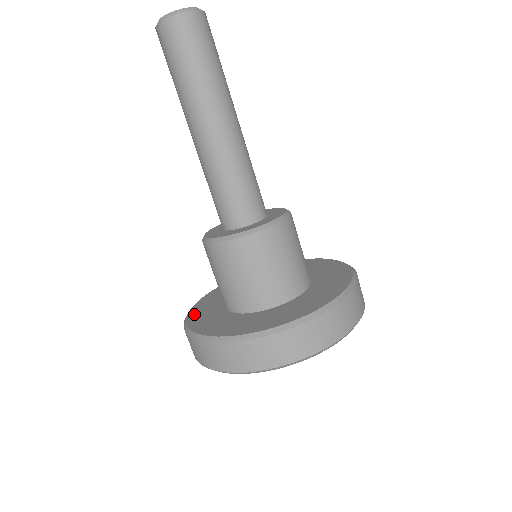
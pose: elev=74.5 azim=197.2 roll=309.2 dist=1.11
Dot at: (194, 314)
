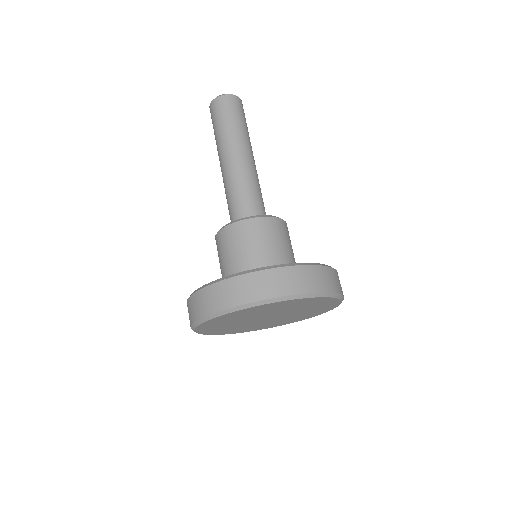
Dot at: occluded
